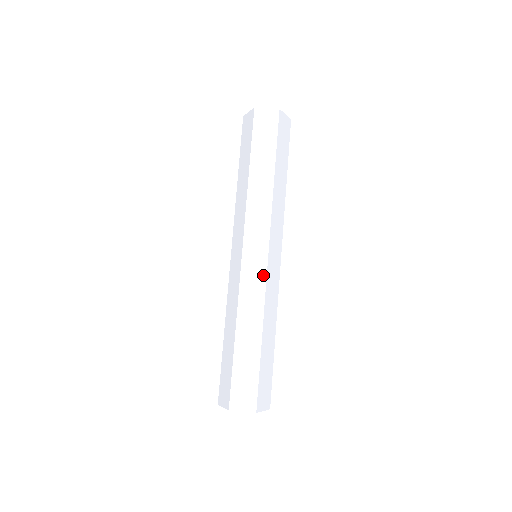
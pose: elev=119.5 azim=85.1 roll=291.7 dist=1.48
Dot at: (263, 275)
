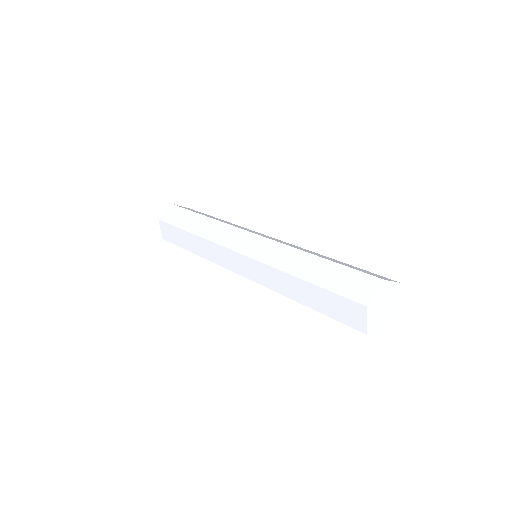
Dot at: (266, 241)
